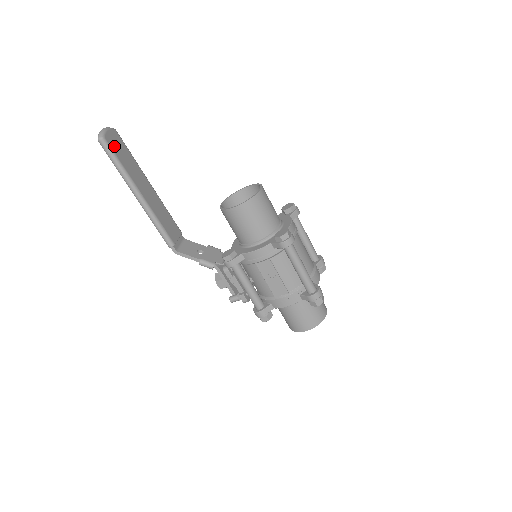
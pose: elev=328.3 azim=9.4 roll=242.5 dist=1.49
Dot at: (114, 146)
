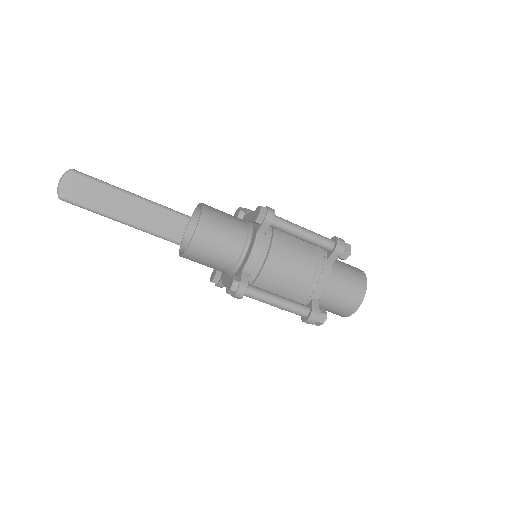
Dot at: (76, 195)
